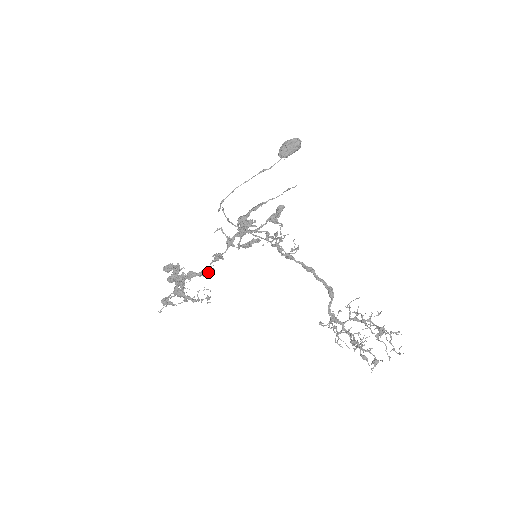
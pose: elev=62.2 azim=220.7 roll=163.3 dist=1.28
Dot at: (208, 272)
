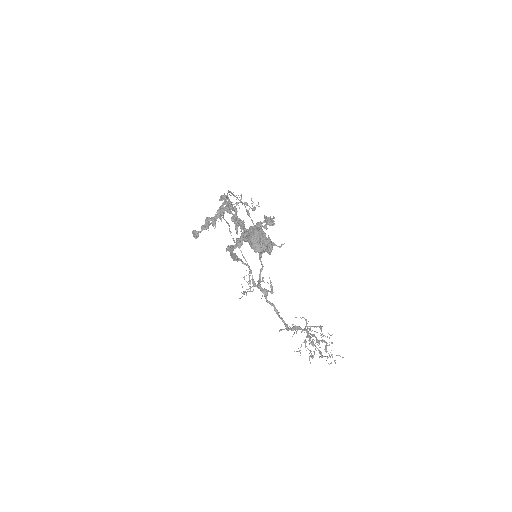
Dot at: occluded
